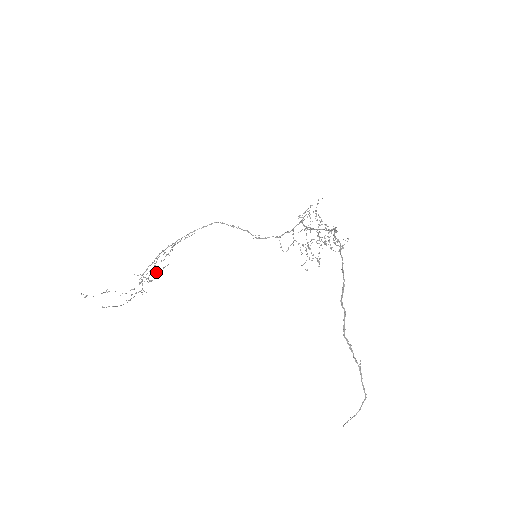
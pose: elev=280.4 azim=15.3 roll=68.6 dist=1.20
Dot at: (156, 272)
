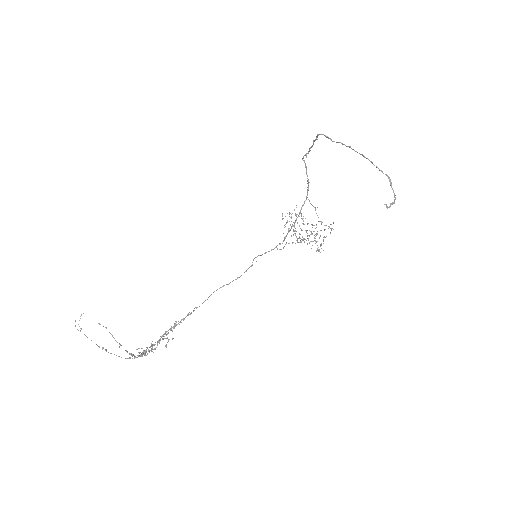
Dot at: (160, 340)
